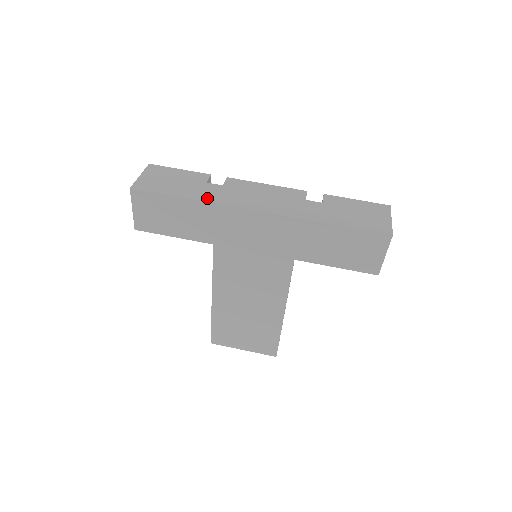
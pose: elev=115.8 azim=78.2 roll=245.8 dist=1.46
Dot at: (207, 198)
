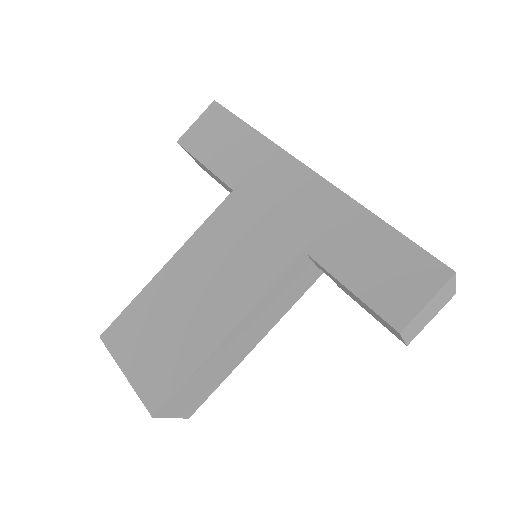
Dot at: occluded
